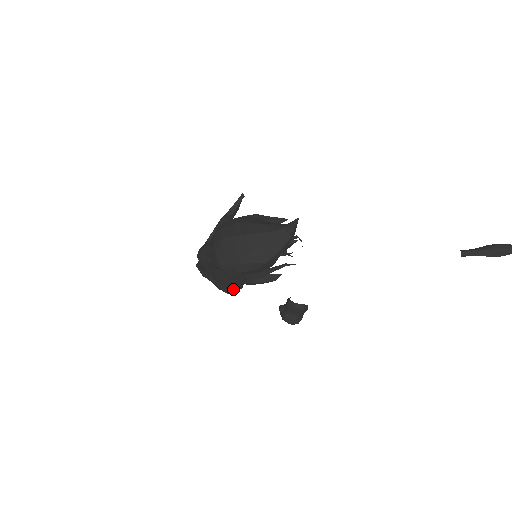
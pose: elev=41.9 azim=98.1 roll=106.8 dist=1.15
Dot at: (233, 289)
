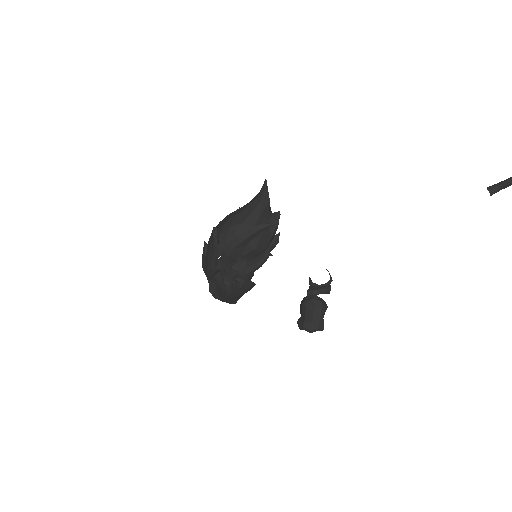
Dot at: (230, 284)
